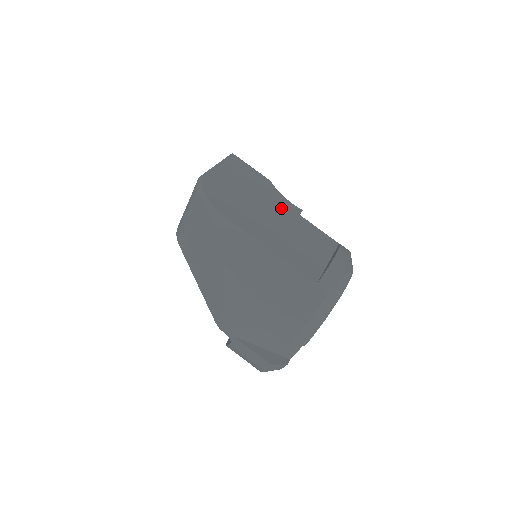
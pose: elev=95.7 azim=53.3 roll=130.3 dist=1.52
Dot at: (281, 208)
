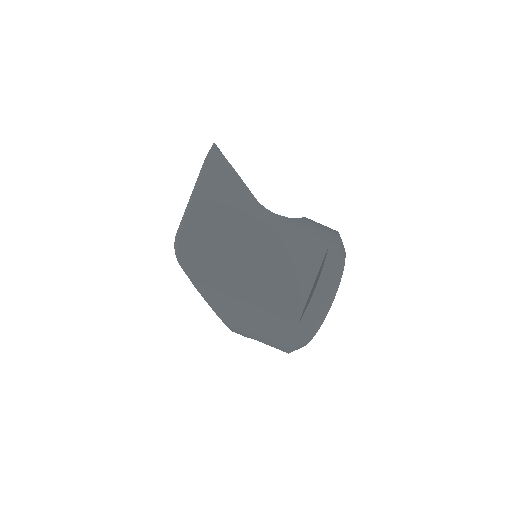
Dot at: (262, 232)
